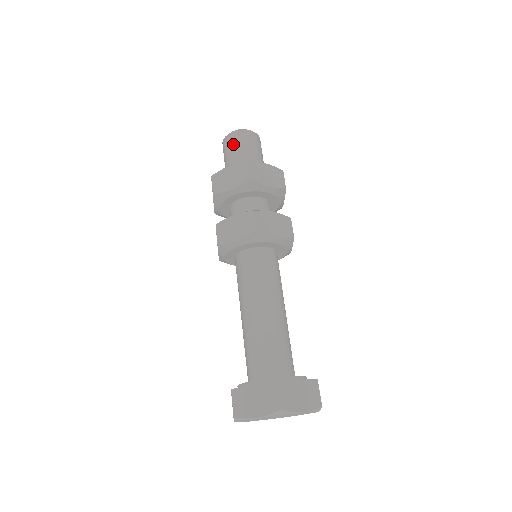
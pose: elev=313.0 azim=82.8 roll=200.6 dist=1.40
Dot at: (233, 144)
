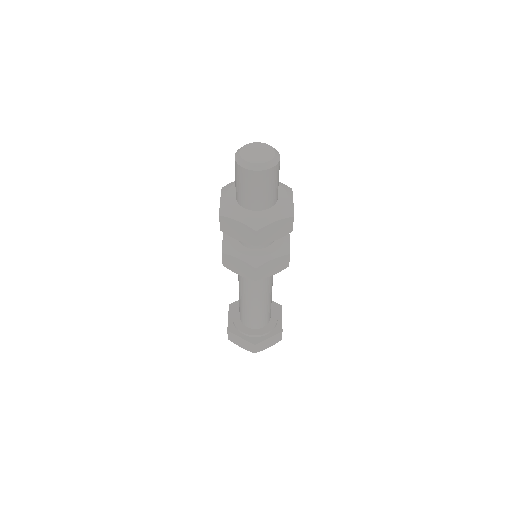
Dot at: (245, 183)
